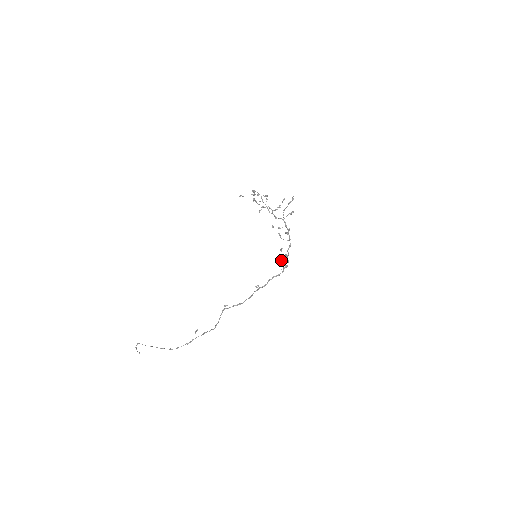
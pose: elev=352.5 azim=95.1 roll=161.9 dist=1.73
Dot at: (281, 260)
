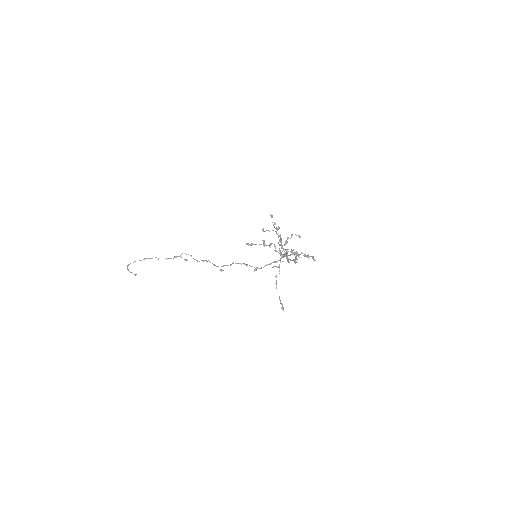
Dot at: (275, 228)
